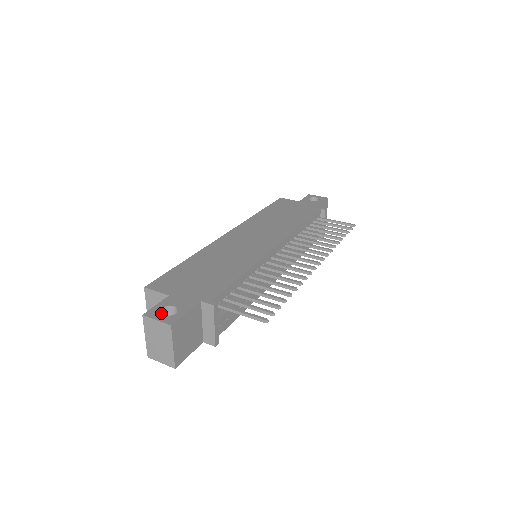
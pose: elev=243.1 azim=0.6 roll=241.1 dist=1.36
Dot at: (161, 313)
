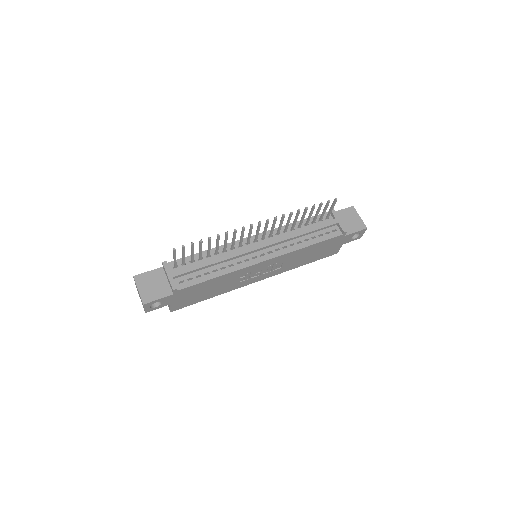
Dot at: occluded
